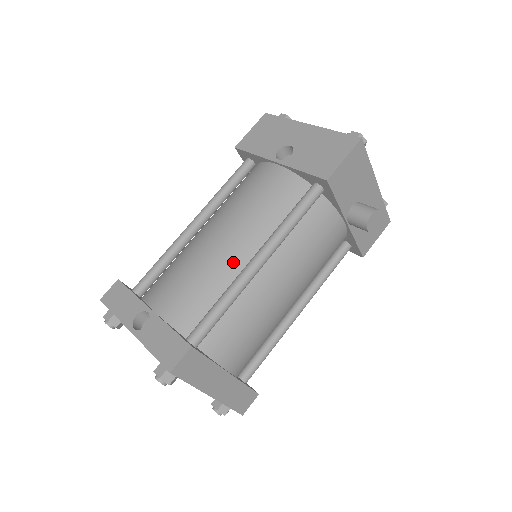
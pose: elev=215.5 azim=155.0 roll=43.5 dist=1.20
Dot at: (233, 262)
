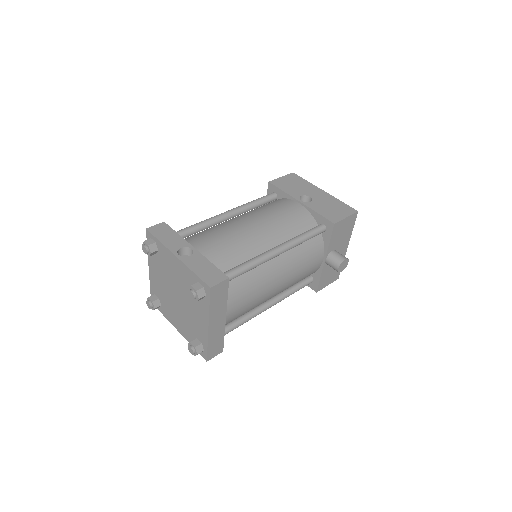
Dot at: (259, 245)
